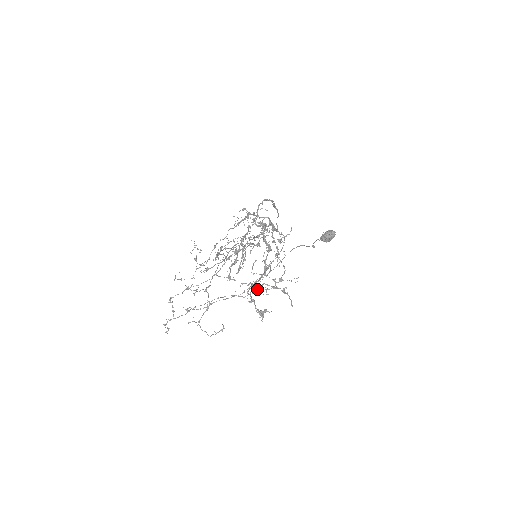
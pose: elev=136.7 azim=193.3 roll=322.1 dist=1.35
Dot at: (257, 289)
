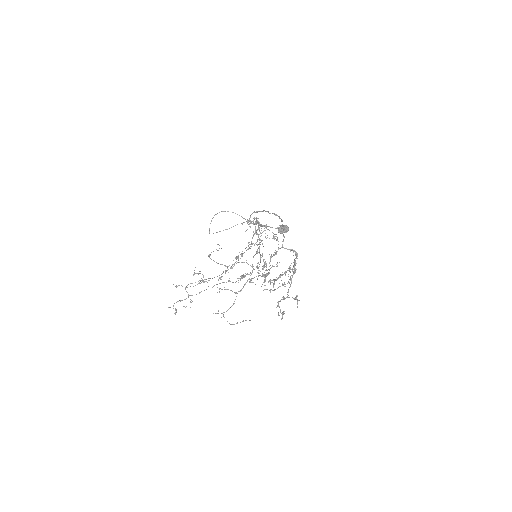
Dot at: (242, 275)
